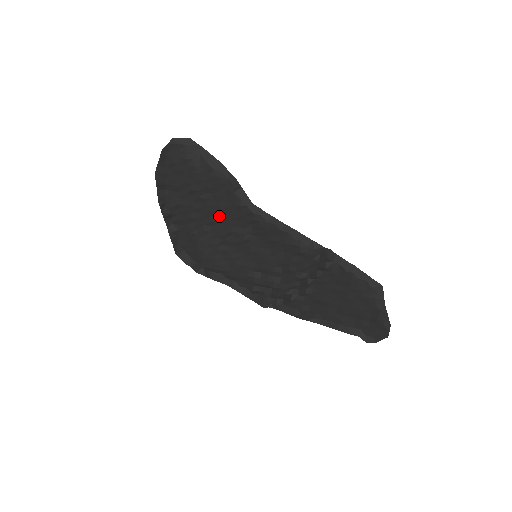
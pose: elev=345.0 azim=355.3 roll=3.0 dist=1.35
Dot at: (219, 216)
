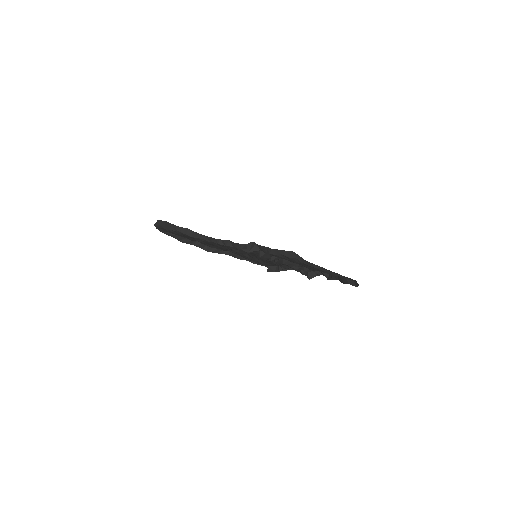
Dot at: occluded
